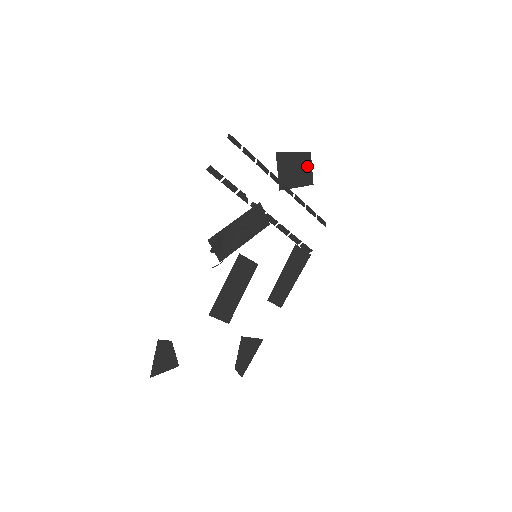
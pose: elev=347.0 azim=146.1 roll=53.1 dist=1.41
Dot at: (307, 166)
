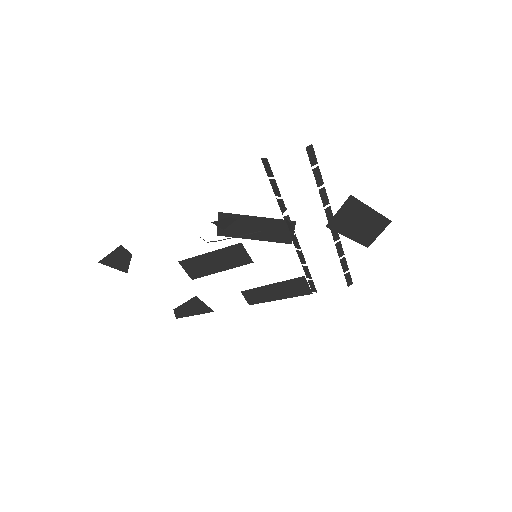
Dot at: (376, 229)
